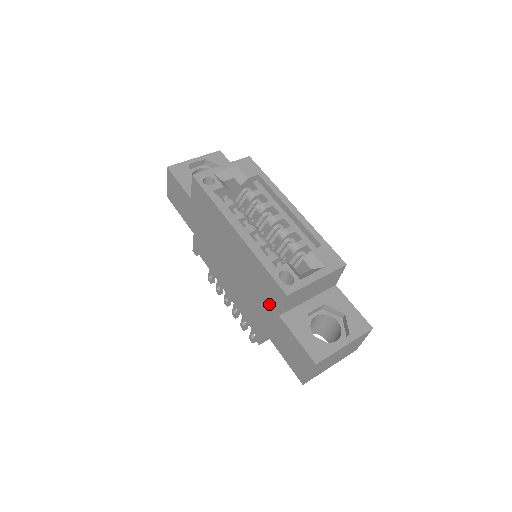
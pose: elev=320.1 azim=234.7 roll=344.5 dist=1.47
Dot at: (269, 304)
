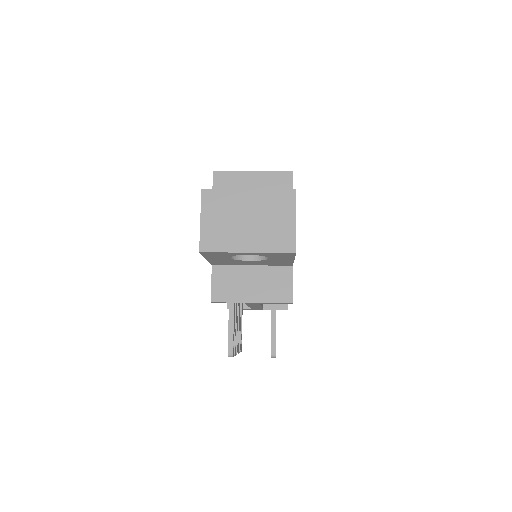
Dot at: occluded
